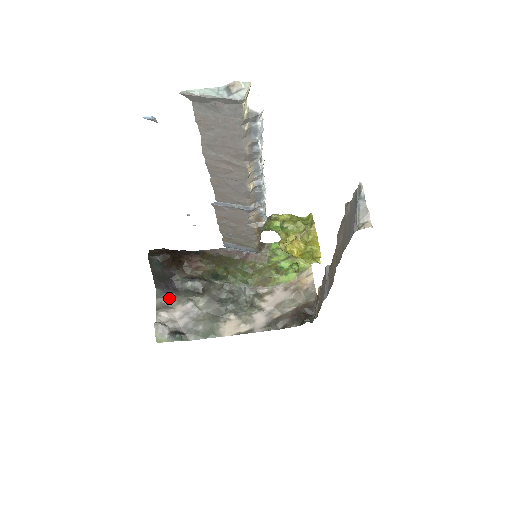
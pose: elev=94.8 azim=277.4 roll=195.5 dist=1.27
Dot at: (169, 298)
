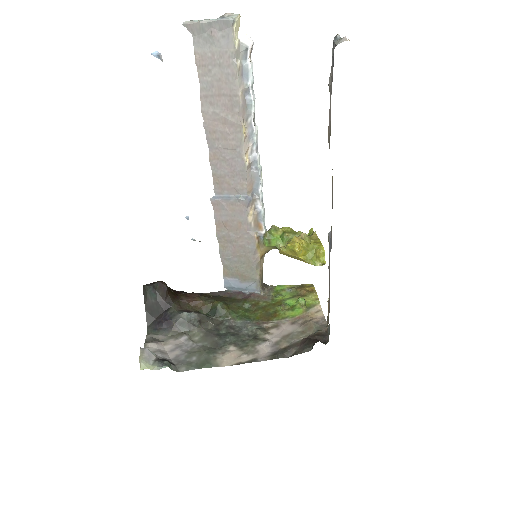
Dot at: (161, 334)
